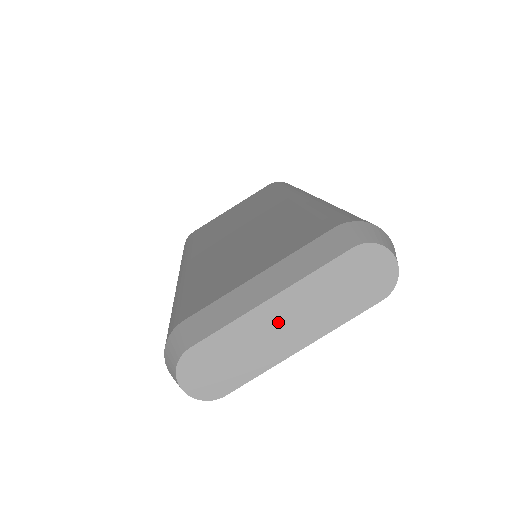
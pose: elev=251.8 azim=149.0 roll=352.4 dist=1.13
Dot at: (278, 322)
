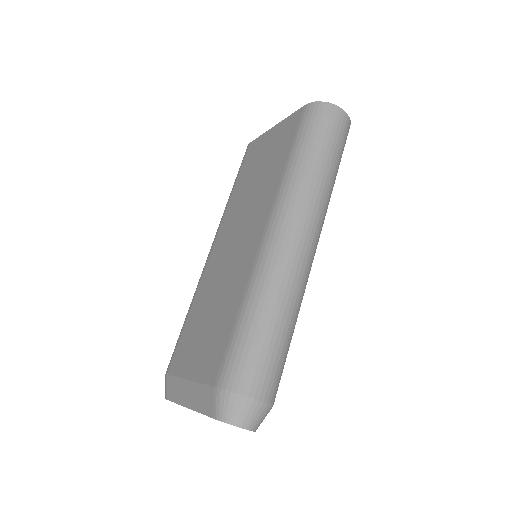
Dot at: occluded
